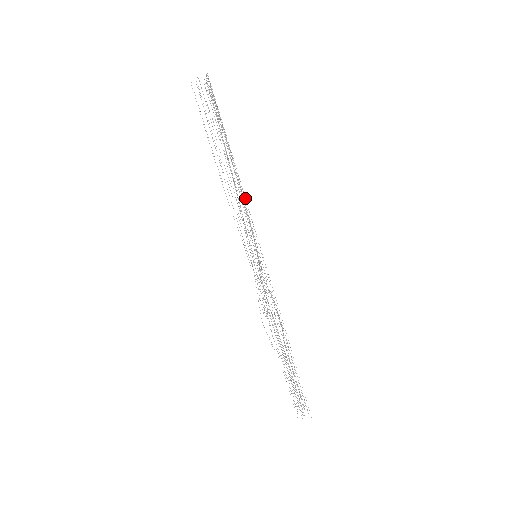
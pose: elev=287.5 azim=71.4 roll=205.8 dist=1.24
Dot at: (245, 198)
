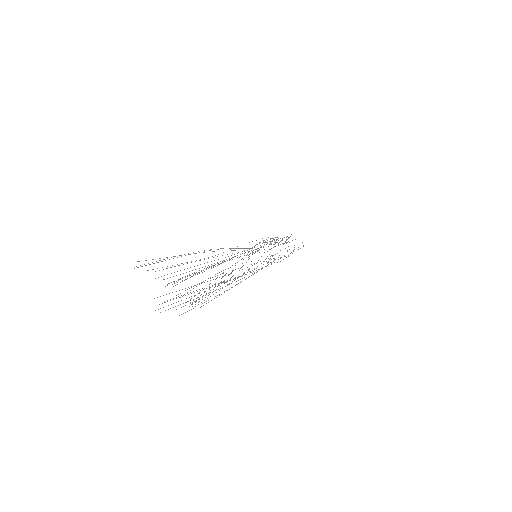
Dot at: occluded
